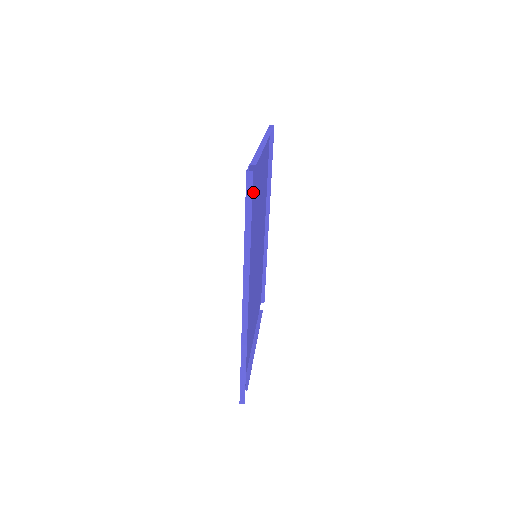
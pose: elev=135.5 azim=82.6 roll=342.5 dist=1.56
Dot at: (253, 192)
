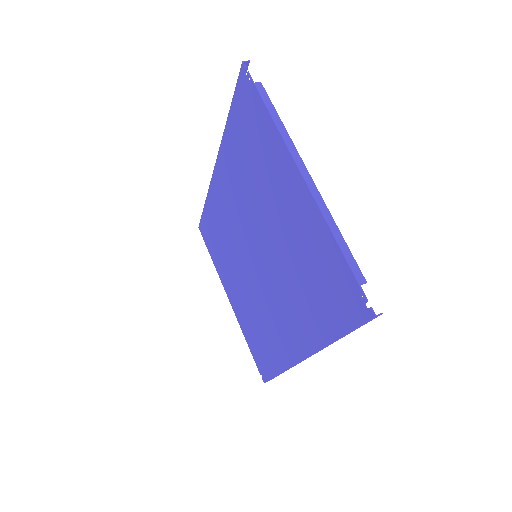
Dot at: (316, 264)
